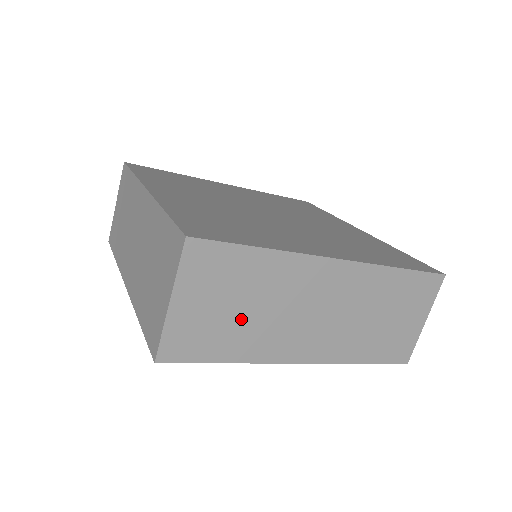
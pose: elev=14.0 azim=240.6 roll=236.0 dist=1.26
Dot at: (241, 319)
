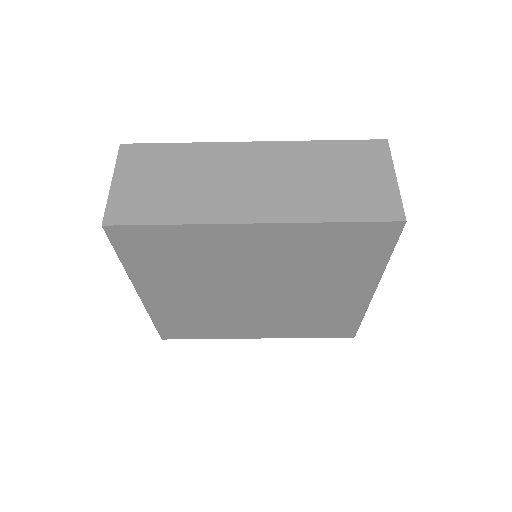
Dot at: (175, 189)
